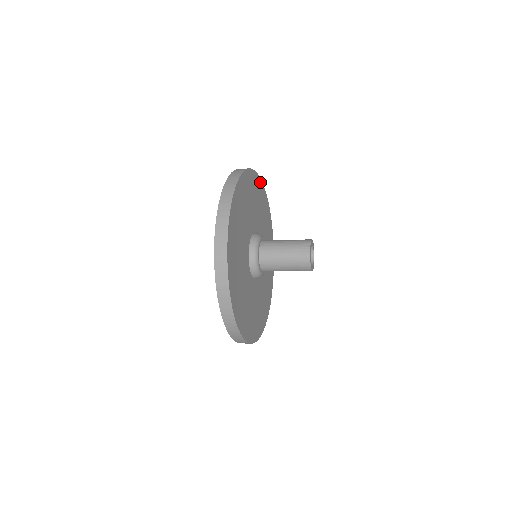
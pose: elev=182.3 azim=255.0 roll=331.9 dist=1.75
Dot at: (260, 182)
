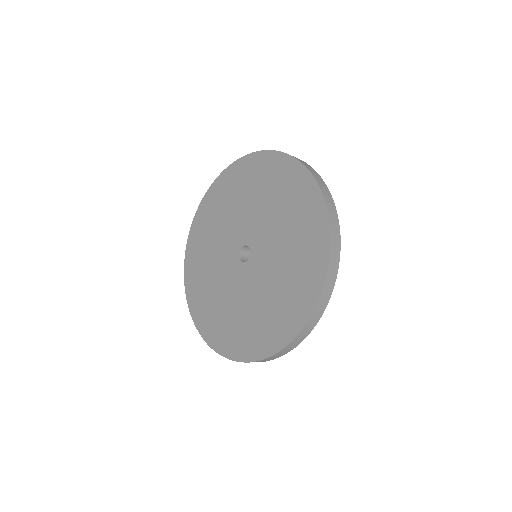
Dot at: occluded
